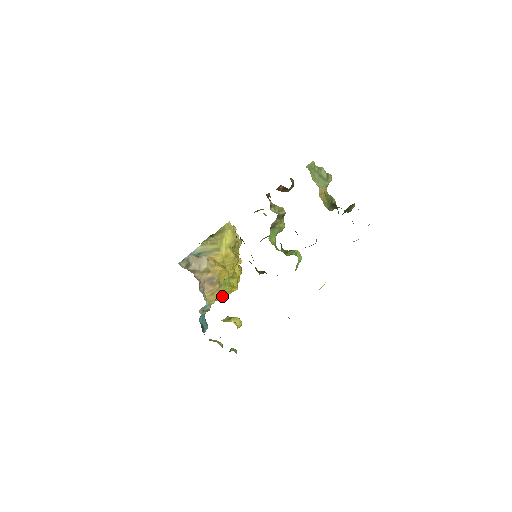
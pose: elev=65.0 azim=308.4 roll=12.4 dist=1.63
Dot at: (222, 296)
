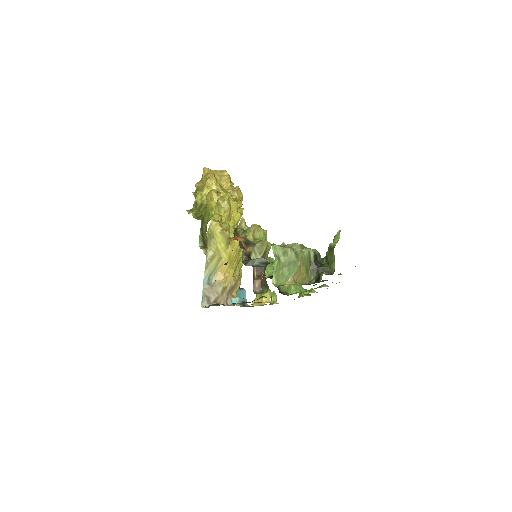
Dot at: occluded
